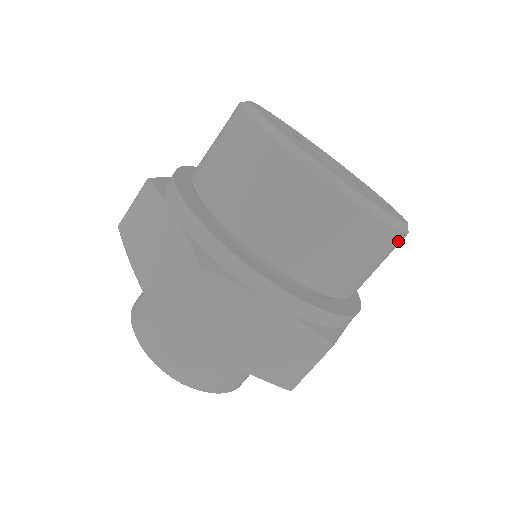
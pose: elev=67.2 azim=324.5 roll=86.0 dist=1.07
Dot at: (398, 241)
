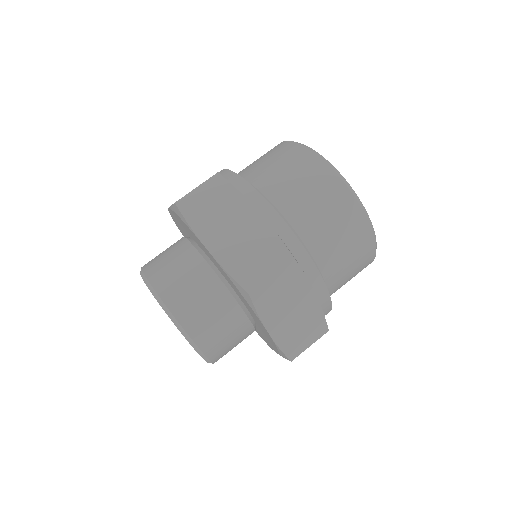
Dot at: occluded
